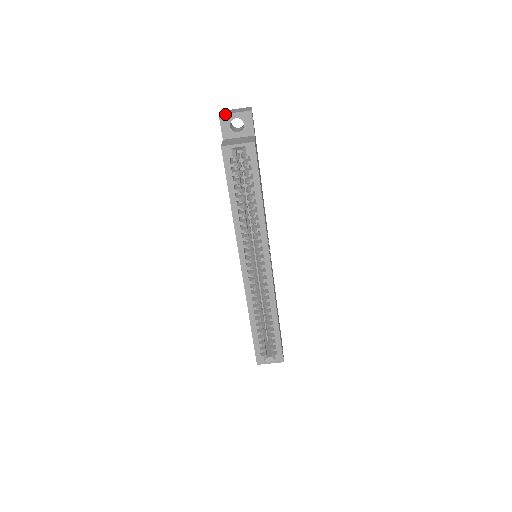
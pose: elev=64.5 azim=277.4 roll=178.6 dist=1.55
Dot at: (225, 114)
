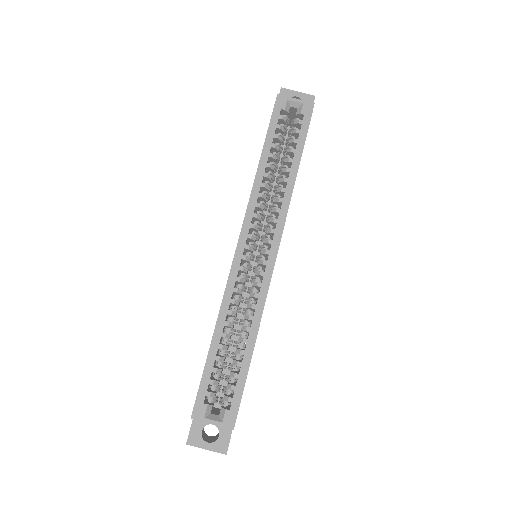
Dot at: (288, 89)
